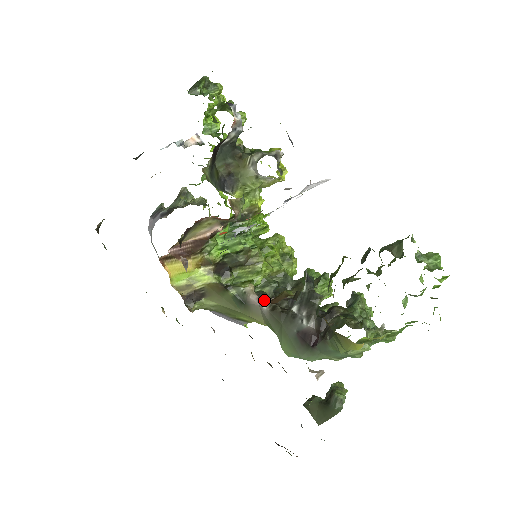
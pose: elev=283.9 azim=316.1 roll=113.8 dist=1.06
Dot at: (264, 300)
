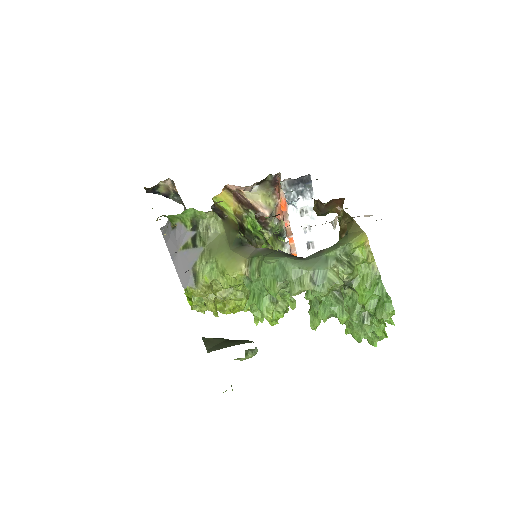
Dot at: occluded
